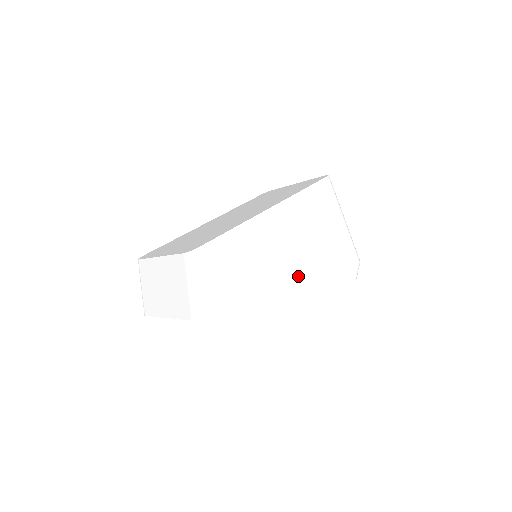
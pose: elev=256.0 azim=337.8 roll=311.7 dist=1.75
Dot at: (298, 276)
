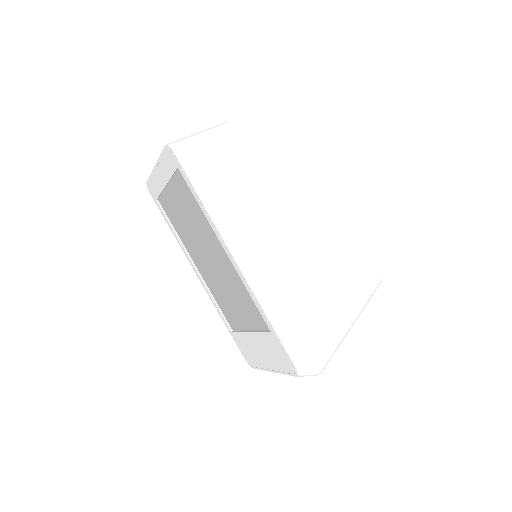
Dot at: (262, 265)
